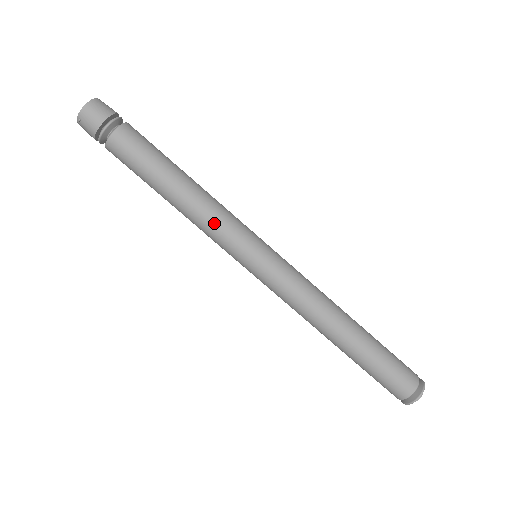
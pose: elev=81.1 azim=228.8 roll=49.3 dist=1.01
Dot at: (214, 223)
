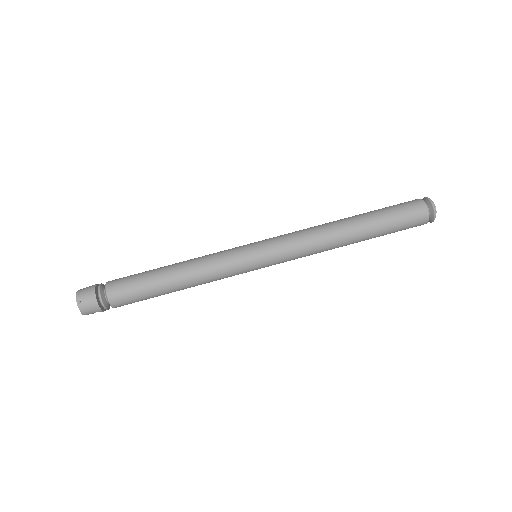
Dot at: (210, 259)
